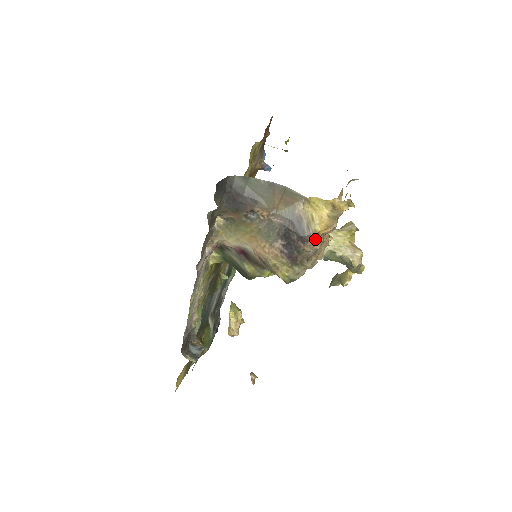
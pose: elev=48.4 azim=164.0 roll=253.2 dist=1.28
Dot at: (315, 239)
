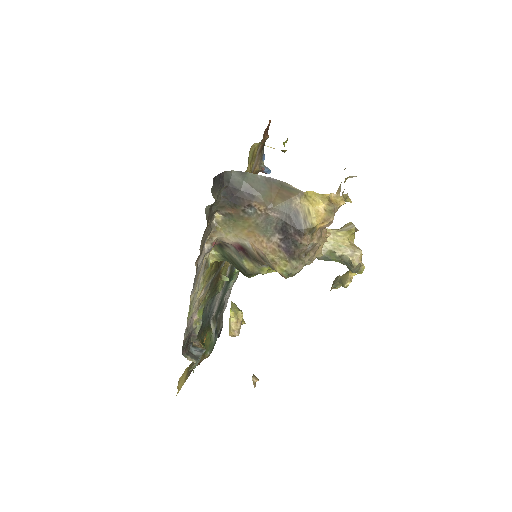
Dot at: (312, 233)
